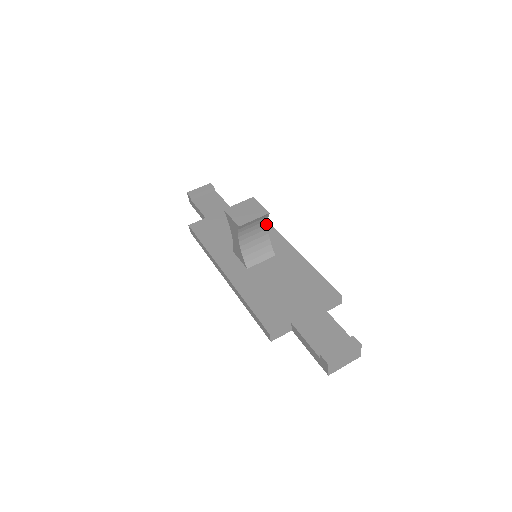
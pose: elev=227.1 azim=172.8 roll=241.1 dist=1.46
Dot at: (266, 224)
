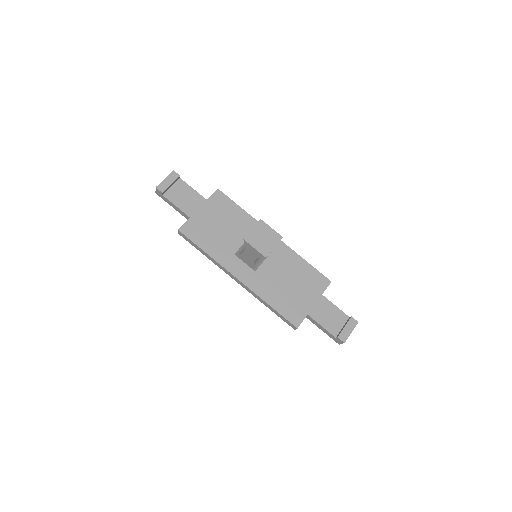
Dot at: occluded
